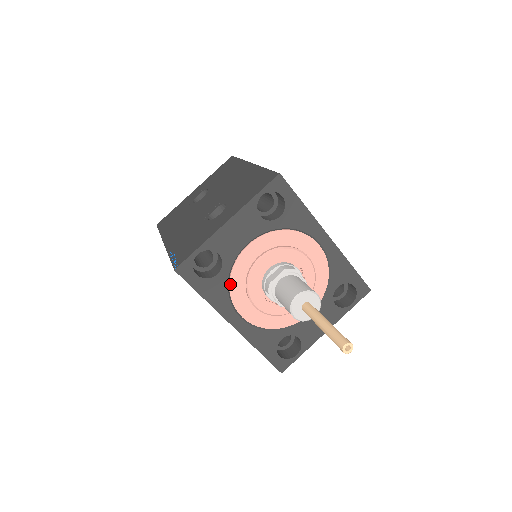
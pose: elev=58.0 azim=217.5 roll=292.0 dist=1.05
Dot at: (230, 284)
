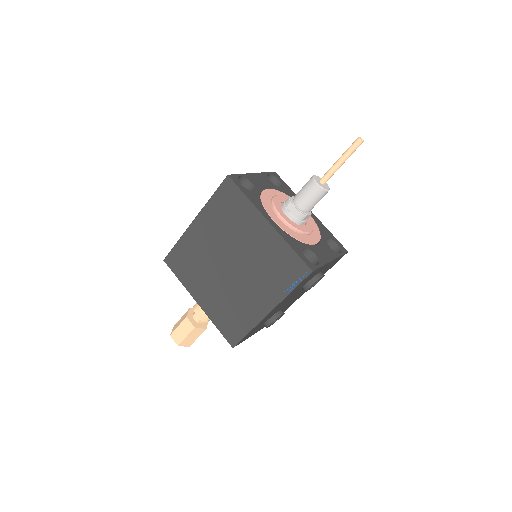
Dot at: (262, 200)
